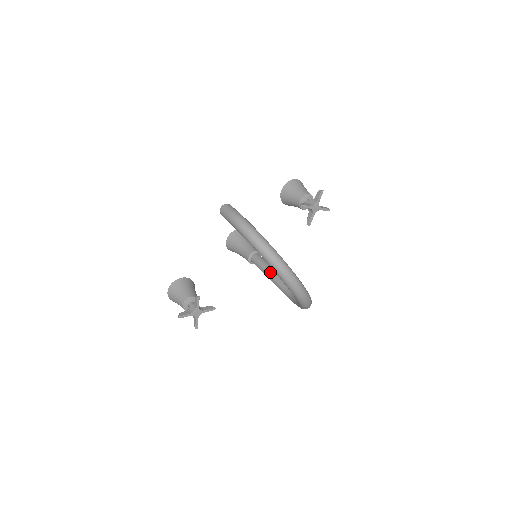
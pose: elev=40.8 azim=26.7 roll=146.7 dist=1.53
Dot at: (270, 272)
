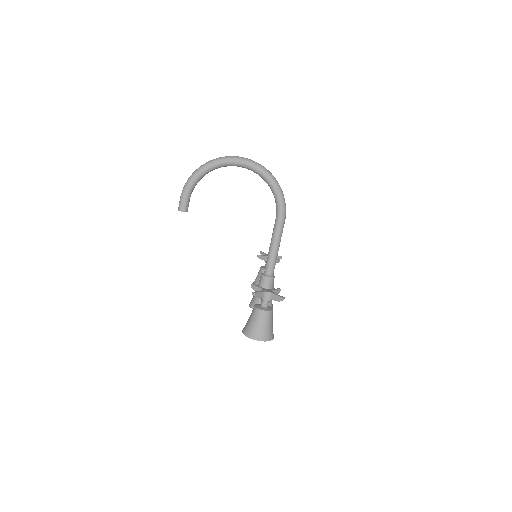
Dot at: (270, 243)
